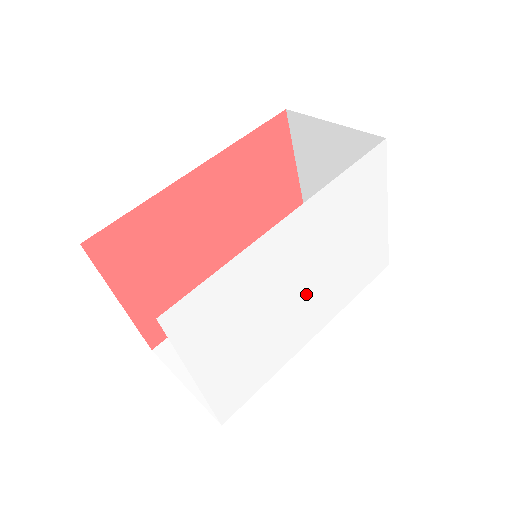
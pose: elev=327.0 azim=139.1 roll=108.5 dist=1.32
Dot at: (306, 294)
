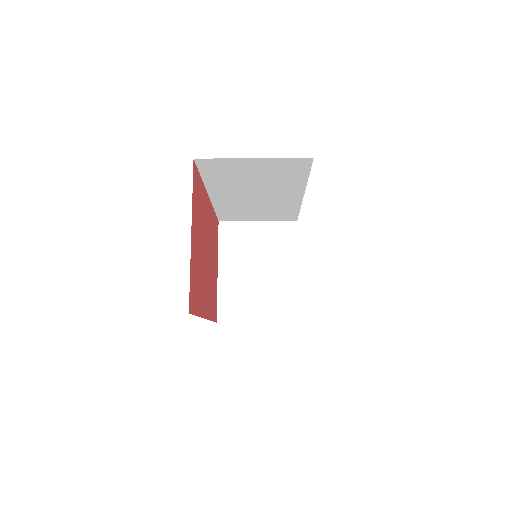
Dot at: occluded
